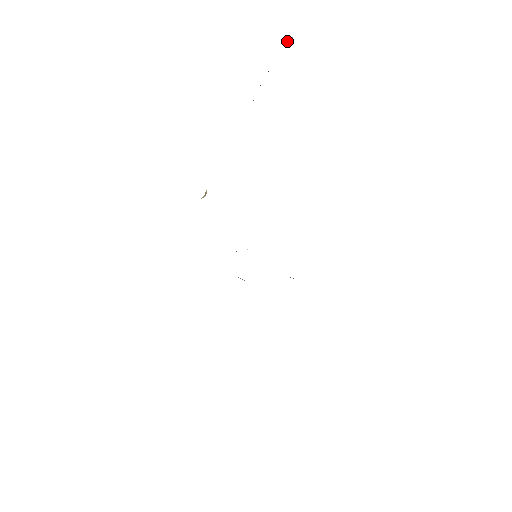
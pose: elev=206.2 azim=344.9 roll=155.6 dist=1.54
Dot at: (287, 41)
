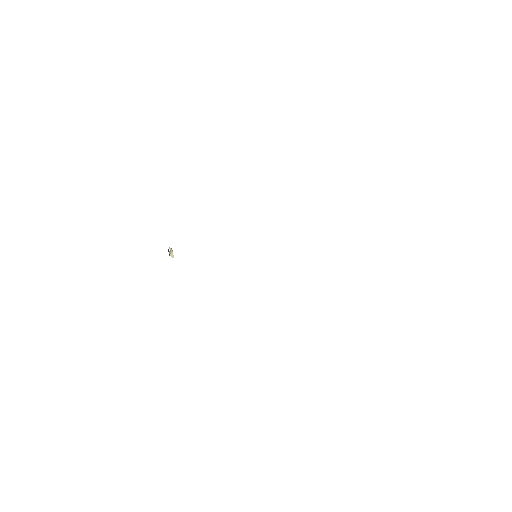
Dot at: (171, 254)
